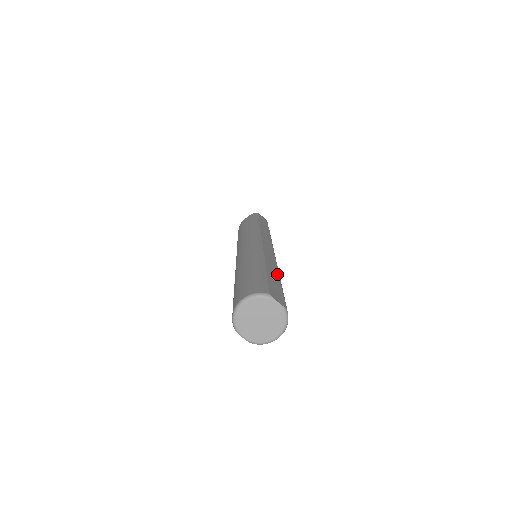
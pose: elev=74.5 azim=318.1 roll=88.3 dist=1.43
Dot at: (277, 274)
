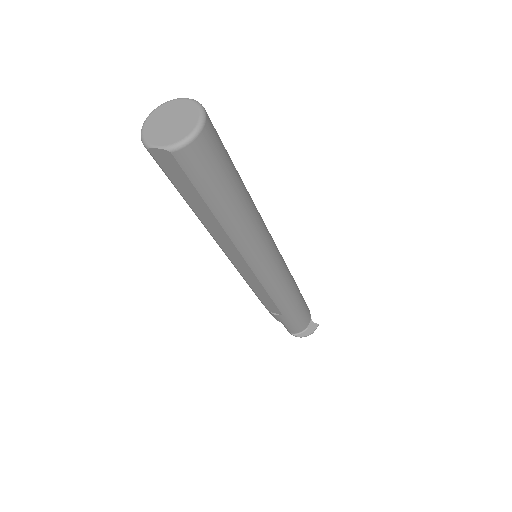
Dot at: occluded
